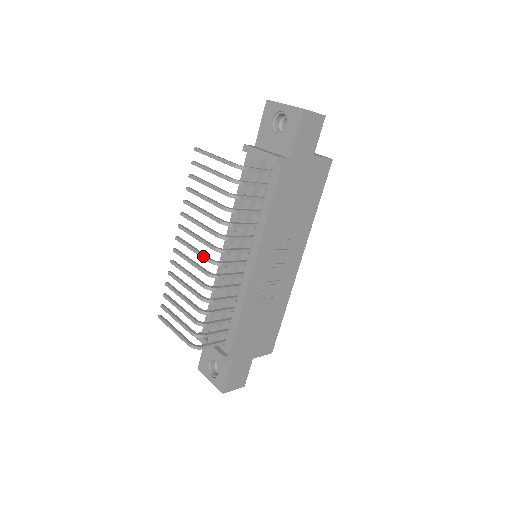
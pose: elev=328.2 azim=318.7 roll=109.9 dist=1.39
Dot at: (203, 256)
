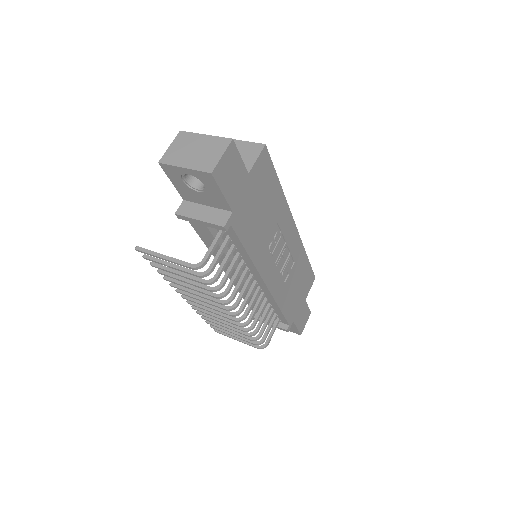
Dot at: (221, 312)
